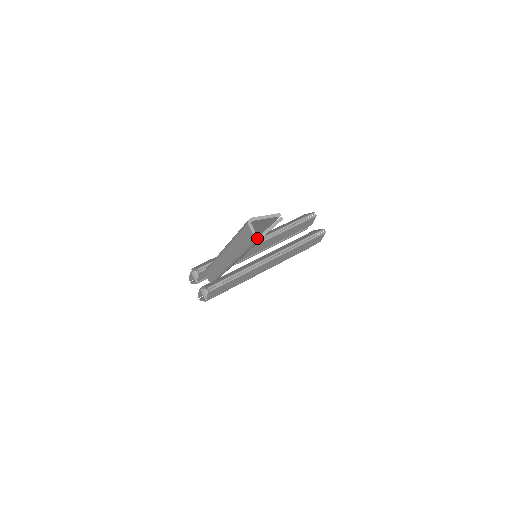
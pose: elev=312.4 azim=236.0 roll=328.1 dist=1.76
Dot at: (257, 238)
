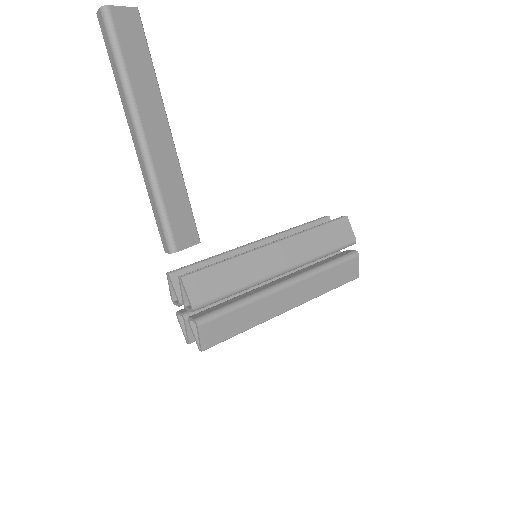
Dot at: (103, 7)
